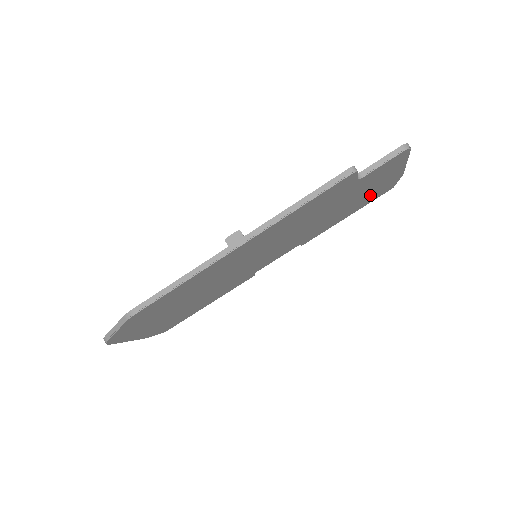
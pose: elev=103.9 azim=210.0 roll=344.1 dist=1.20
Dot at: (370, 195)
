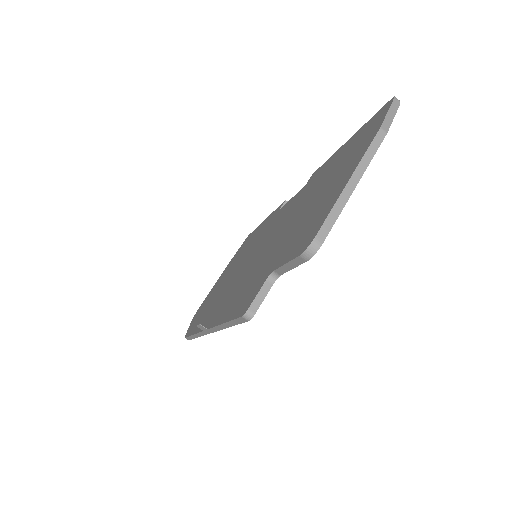
Dot at: occluded
